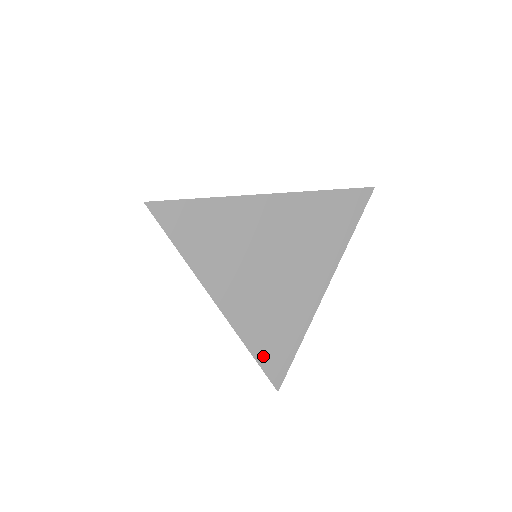
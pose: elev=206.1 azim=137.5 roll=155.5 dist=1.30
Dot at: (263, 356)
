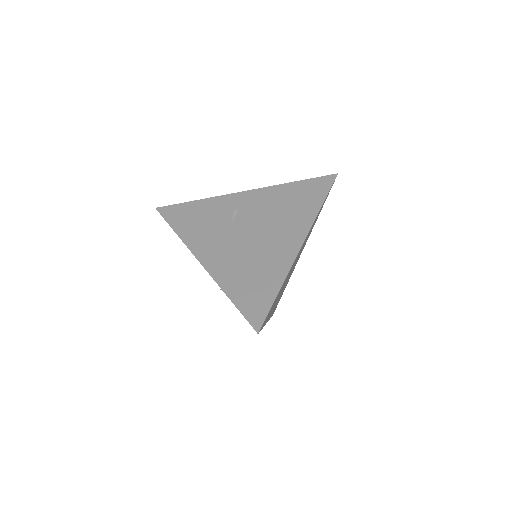
Dot at: occluded
